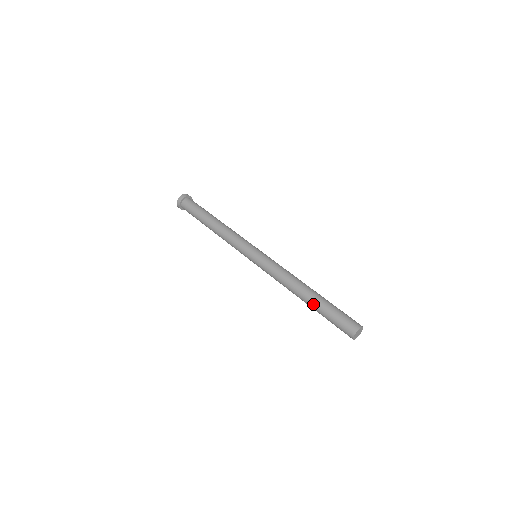
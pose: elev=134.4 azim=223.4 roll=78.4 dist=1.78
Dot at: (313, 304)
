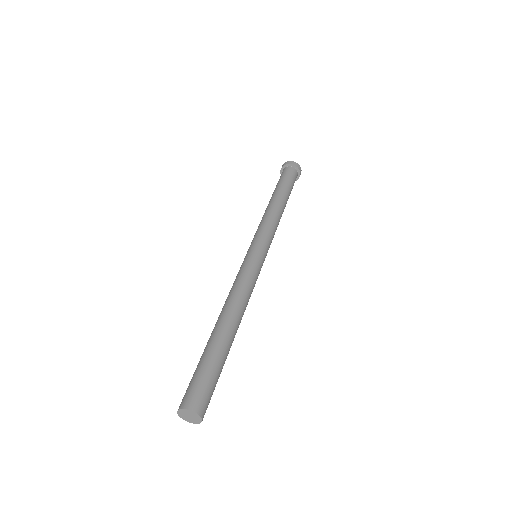
Dot at: (214, 338)
